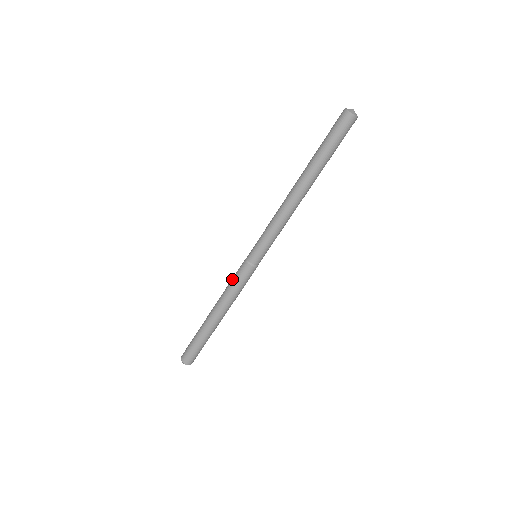
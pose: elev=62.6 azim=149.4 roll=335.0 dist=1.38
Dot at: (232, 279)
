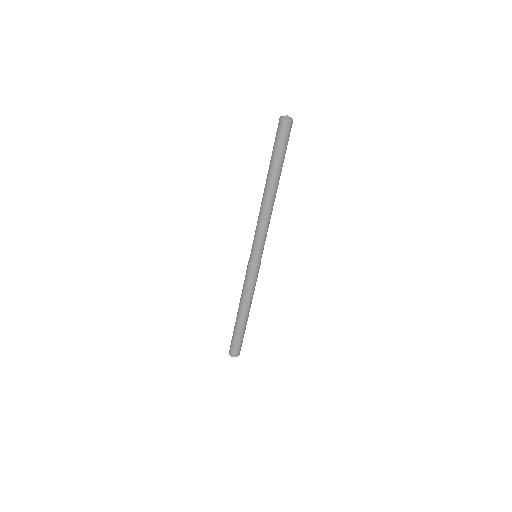
Dot at: occluded
